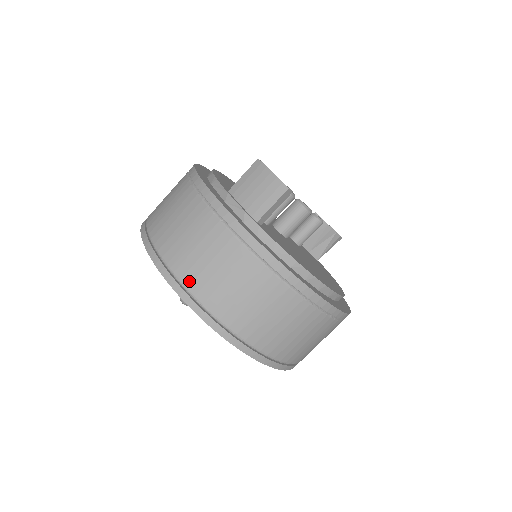
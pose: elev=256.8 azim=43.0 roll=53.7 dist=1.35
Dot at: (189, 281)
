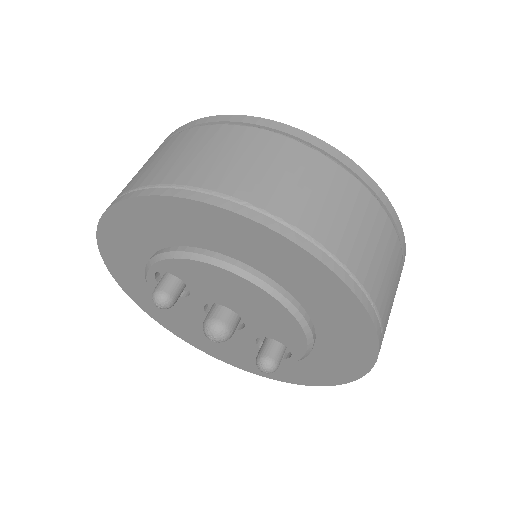
Dot at: (119, 194)
